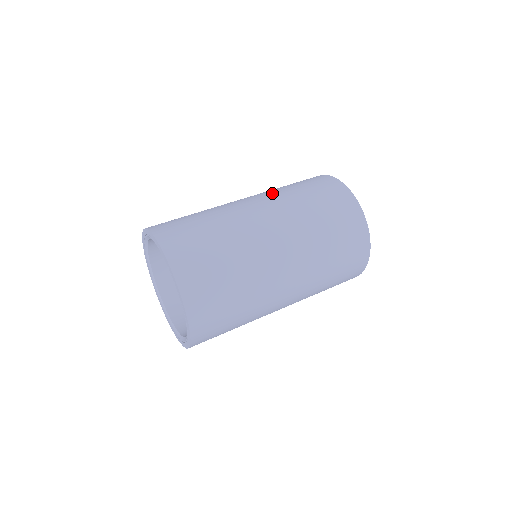
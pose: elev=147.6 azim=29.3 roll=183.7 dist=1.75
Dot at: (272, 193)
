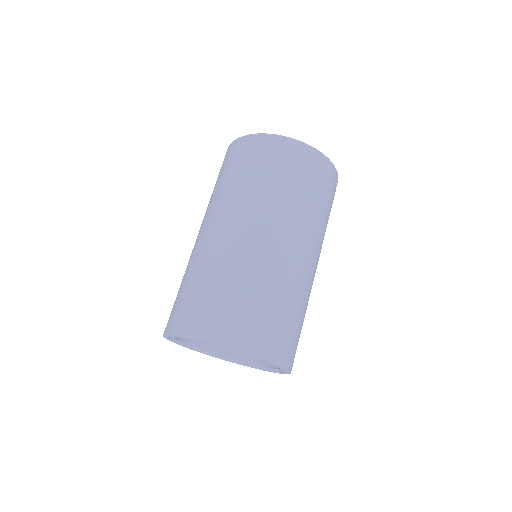
Dot at: (238, 200)
